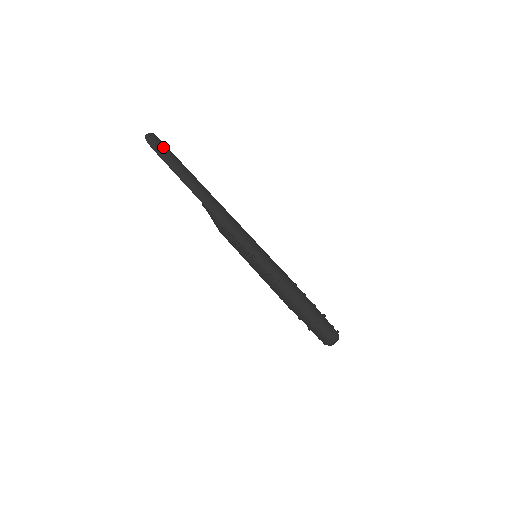
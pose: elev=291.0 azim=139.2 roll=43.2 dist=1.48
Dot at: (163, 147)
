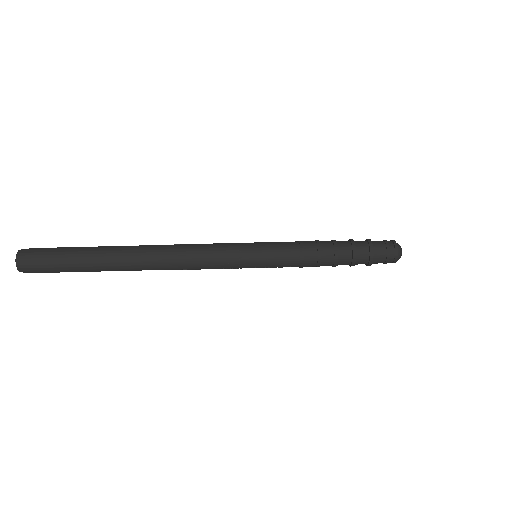
Dot at: (48, 264)
